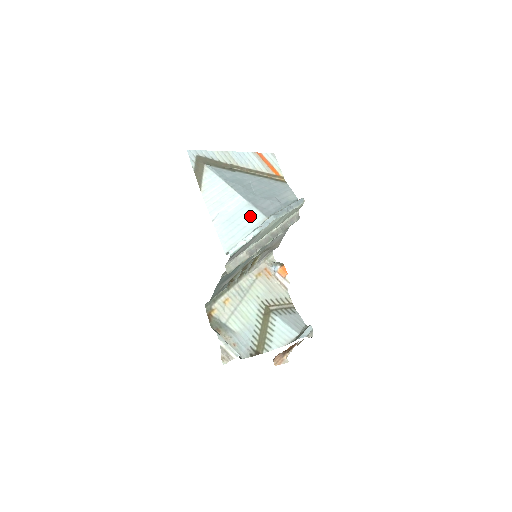
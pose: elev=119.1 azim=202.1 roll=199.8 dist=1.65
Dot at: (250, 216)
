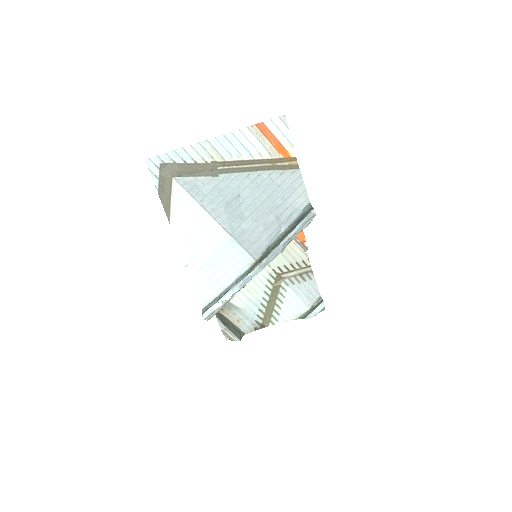
Dot at: (232, 258)
